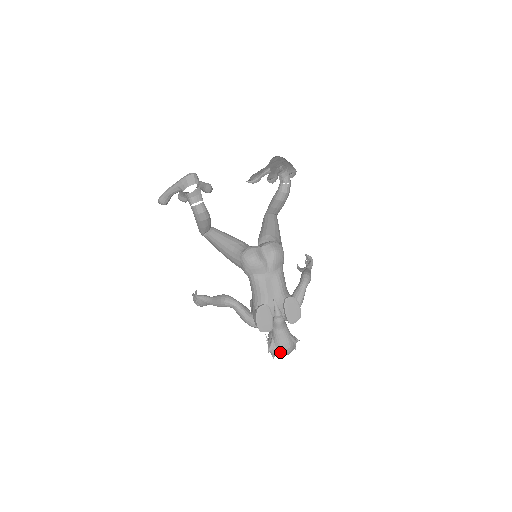
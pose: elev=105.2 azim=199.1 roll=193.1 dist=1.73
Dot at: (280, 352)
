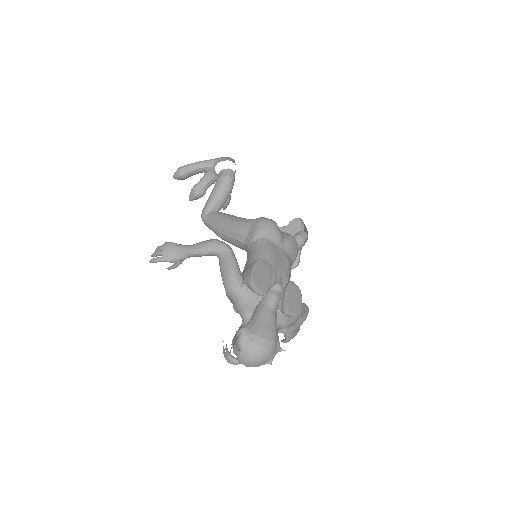
Dot at: (256, 339)
